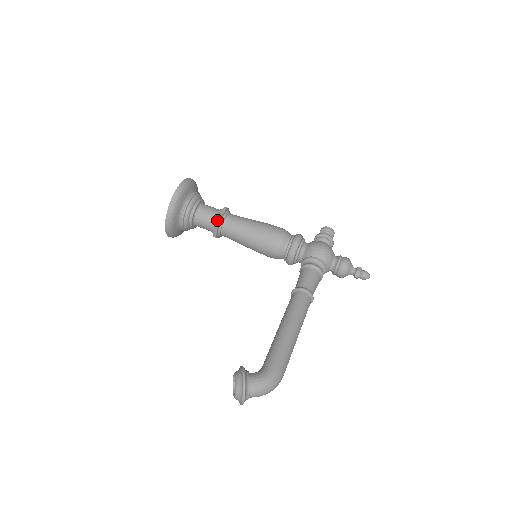
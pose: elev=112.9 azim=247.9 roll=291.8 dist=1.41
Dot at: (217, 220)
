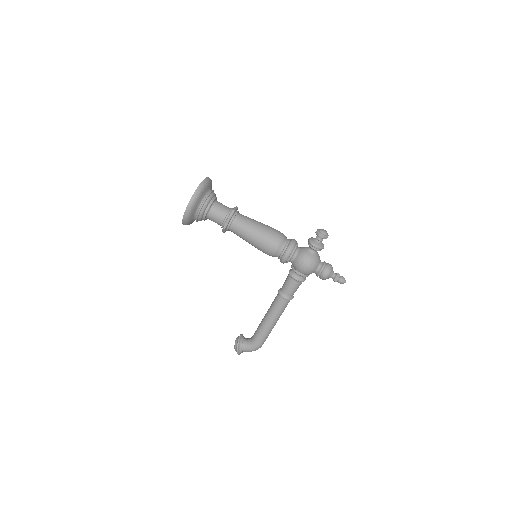
Dot at: (223, 230)
